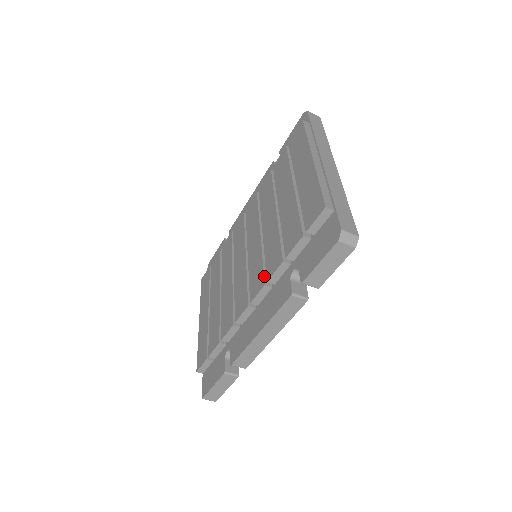
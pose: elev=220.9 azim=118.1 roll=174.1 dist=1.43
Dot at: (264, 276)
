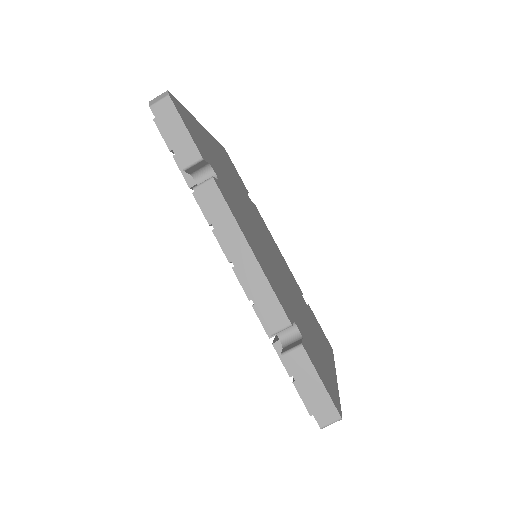
Dot at: occluded
